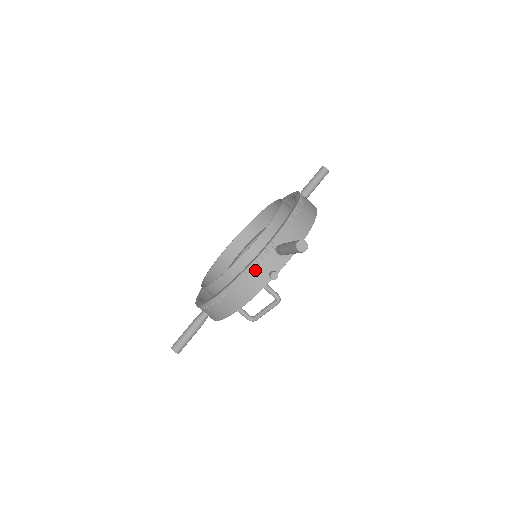
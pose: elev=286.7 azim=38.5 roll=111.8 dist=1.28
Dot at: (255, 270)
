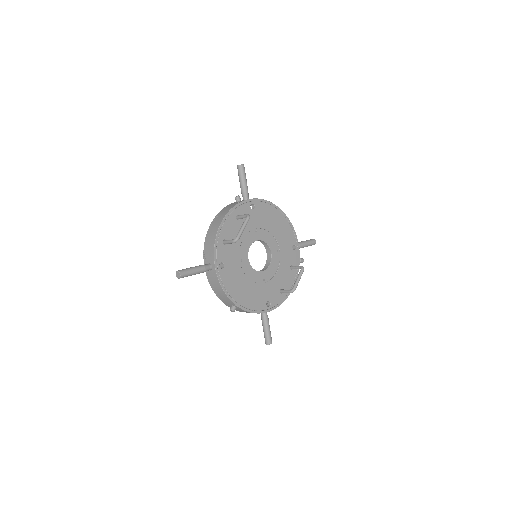
Dot at: (229, 206)
